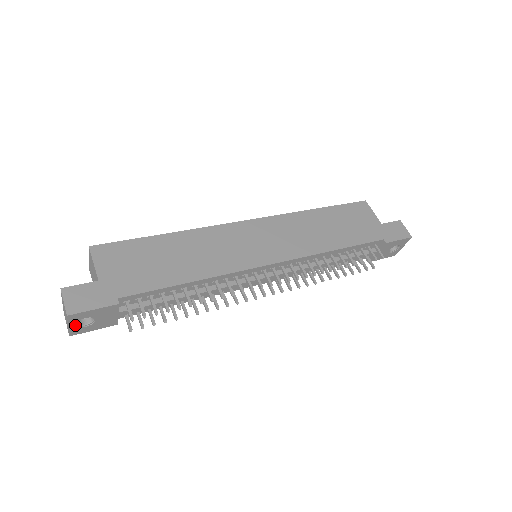
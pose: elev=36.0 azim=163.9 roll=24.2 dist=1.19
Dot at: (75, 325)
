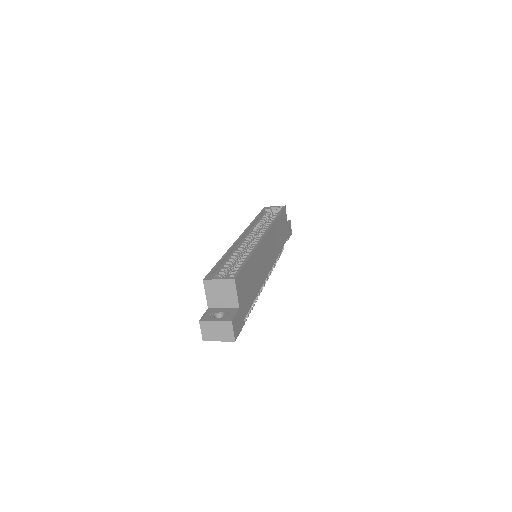
Dot at: (219, 338)
